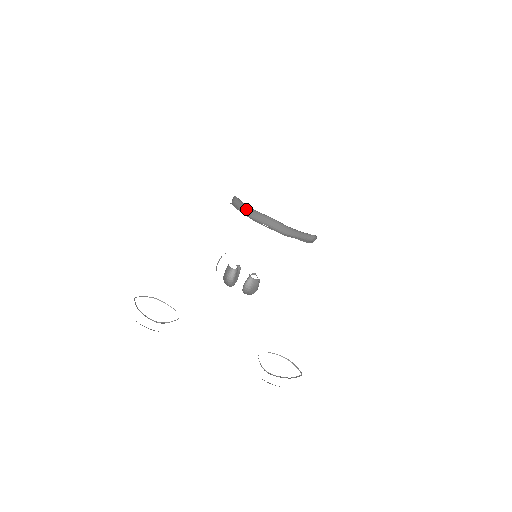
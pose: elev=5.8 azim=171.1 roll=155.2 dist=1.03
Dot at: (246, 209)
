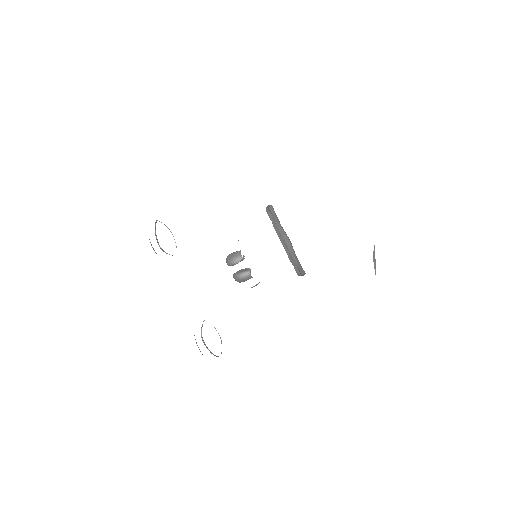
Dot at: (277, 221)
